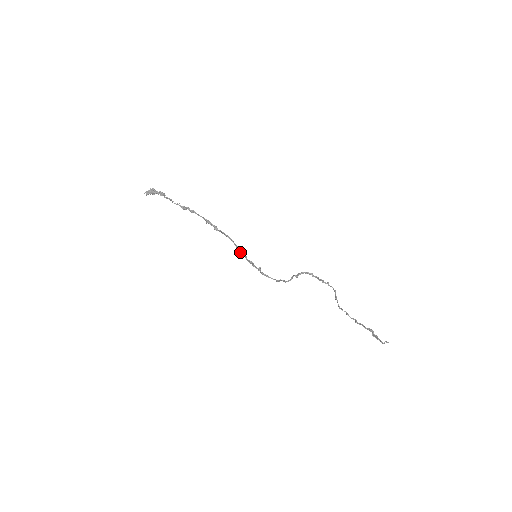
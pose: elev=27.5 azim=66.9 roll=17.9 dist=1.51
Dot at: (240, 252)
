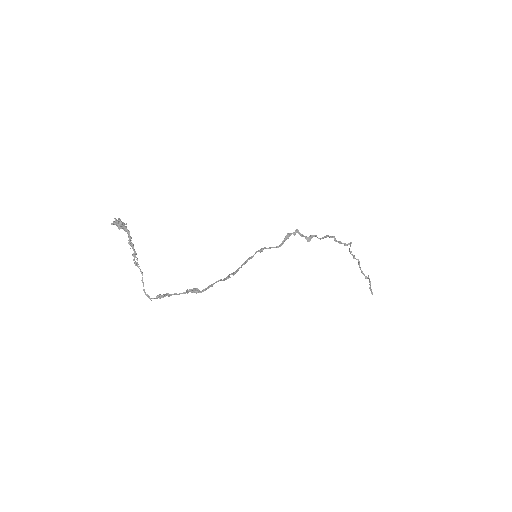
Dot at: (232, 274)
